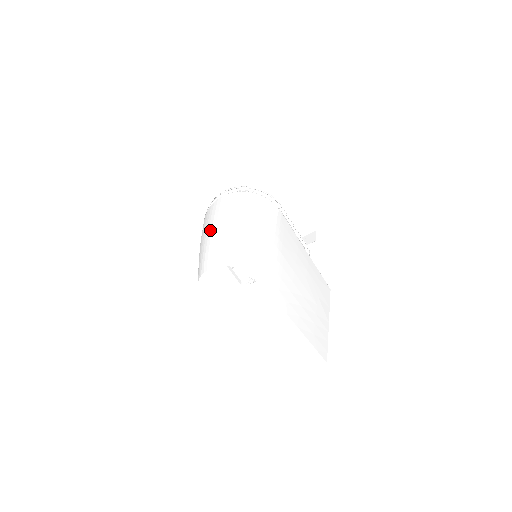
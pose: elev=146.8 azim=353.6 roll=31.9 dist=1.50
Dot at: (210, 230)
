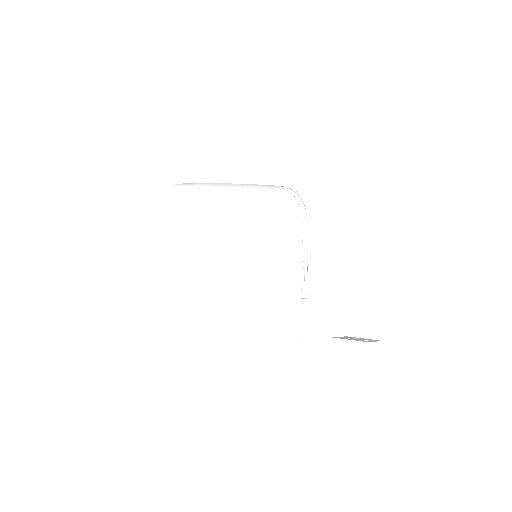
Dot at: occluded
